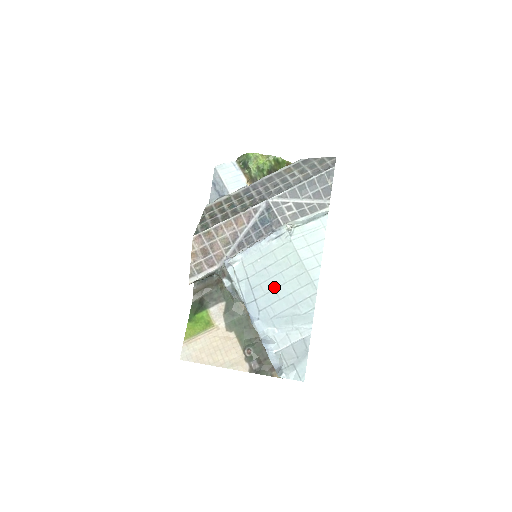
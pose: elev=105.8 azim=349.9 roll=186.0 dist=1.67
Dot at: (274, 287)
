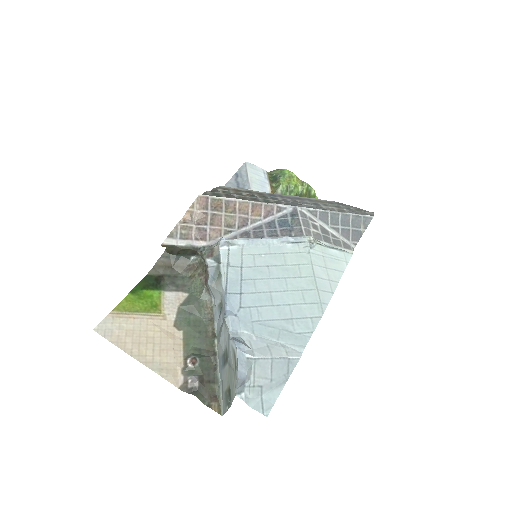
Dot at: (271, 289)
